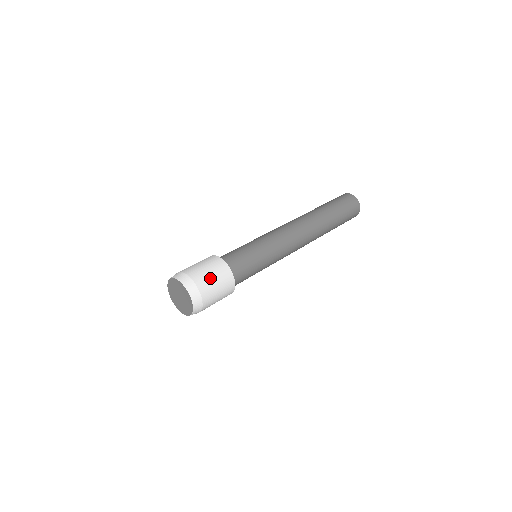
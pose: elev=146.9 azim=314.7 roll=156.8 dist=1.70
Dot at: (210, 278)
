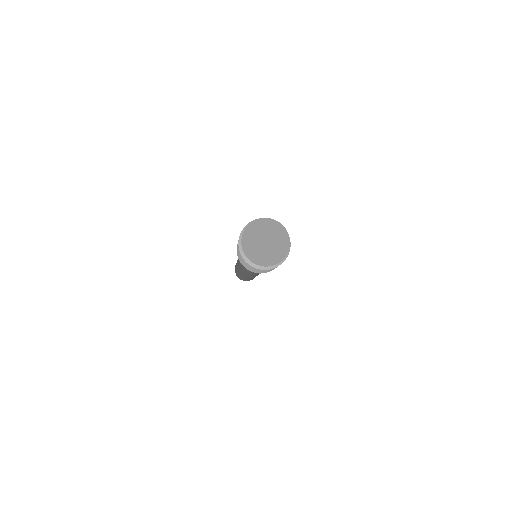
Dot at: occluded
